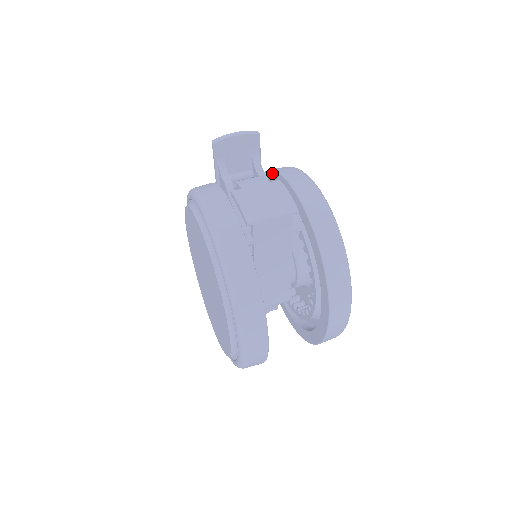
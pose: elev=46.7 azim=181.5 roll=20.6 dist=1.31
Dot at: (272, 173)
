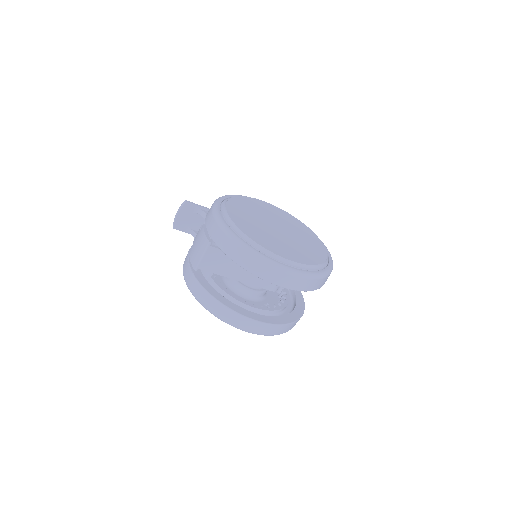
Dot at: occluded
